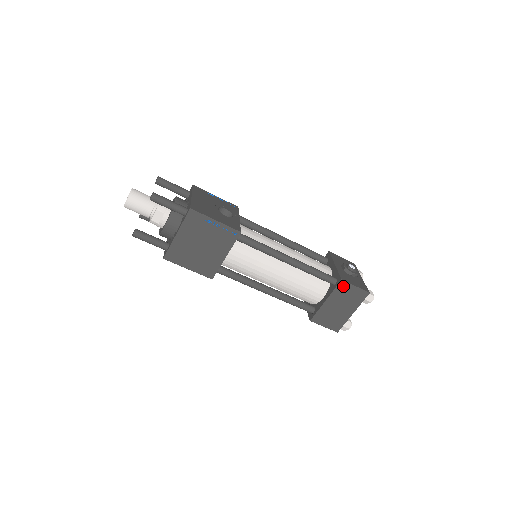
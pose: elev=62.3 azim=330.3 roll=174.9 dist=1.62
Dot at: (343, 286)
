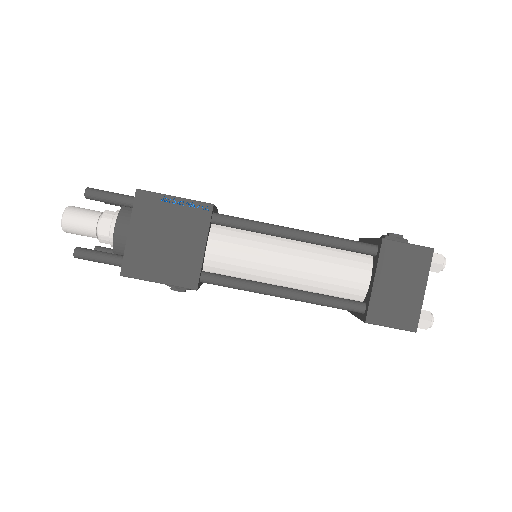
Dot at: (389, 248)
